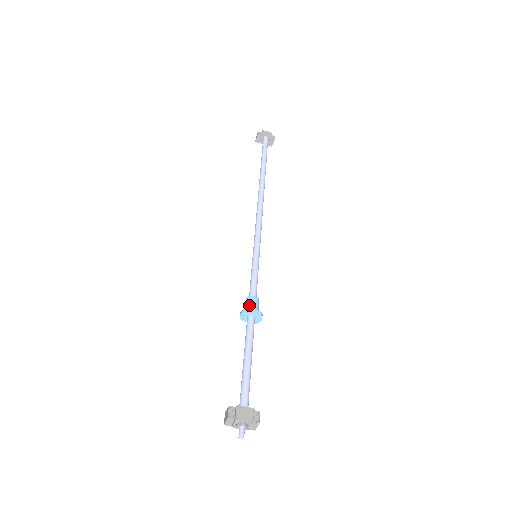
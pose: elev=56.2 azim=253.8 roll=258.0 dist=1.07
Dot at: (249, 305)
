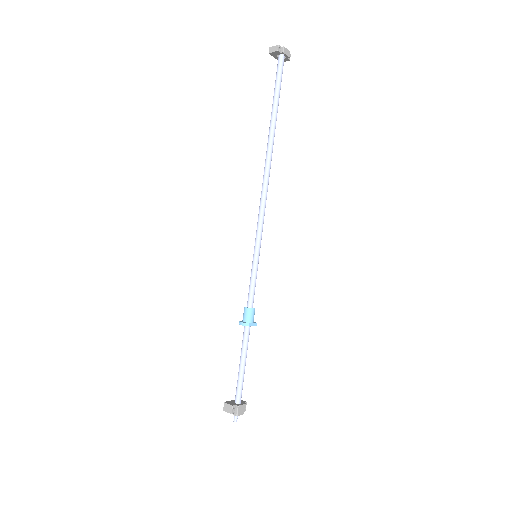
Dot at: (250, 318)
